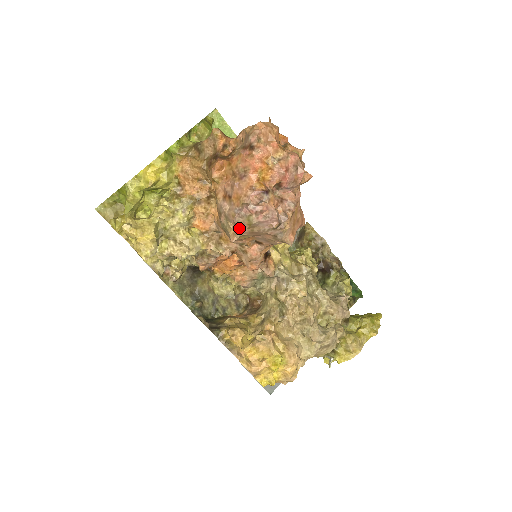
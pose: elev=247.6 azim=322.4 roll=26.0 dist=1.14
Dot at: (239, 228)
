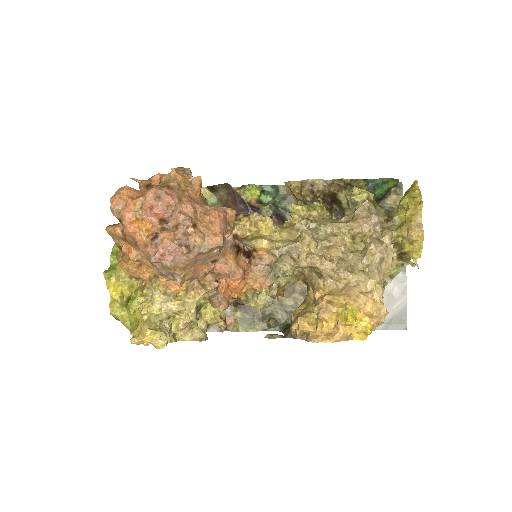
Dot at: (173, 276)
